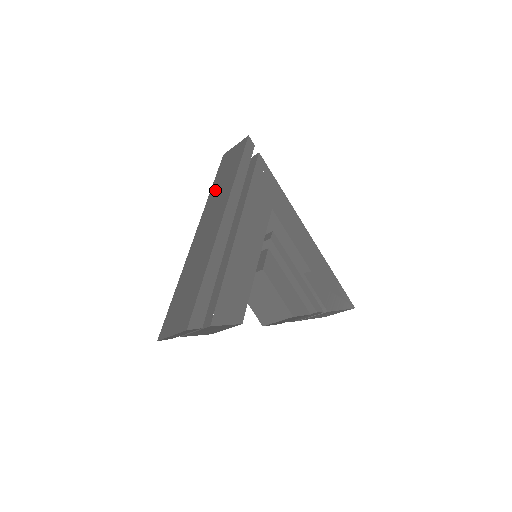
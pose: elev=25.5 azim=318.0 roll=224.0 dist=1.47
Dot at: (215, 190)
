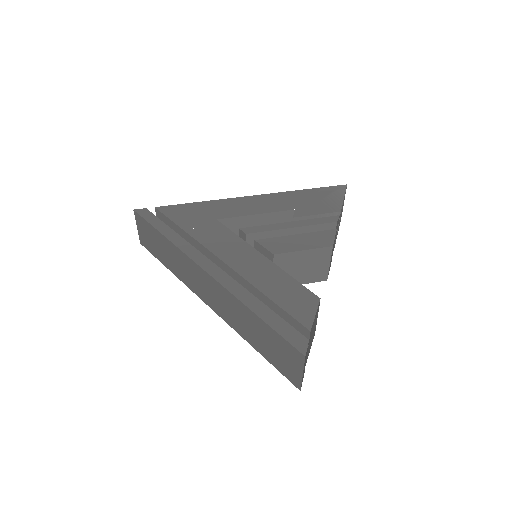
Dot at: (173, 267)
